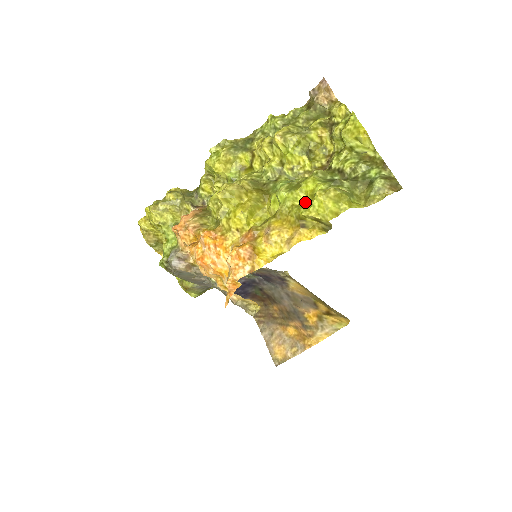
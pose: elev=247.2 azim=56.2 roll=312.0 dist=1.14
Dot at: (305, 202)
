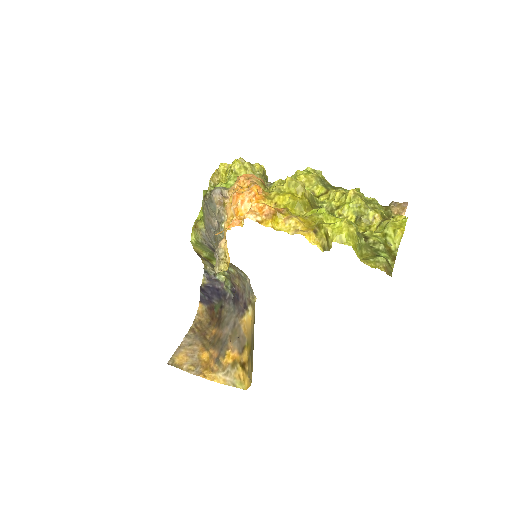
Dot at: occluded
